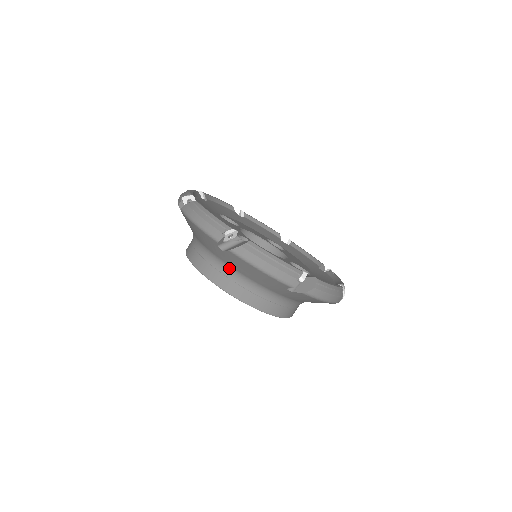
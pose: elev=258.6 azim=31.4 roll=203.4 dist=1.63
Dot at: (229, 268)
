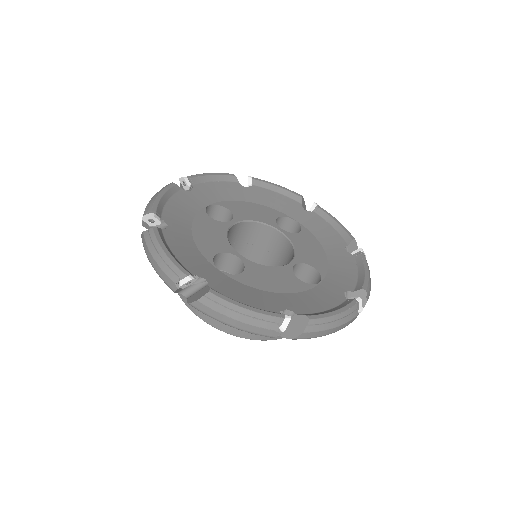
Dot at: occluded
